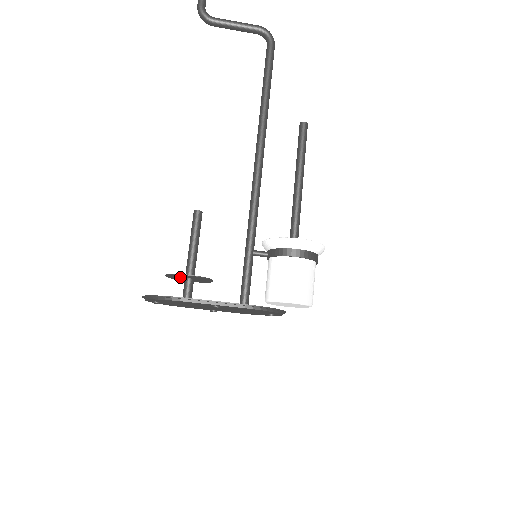
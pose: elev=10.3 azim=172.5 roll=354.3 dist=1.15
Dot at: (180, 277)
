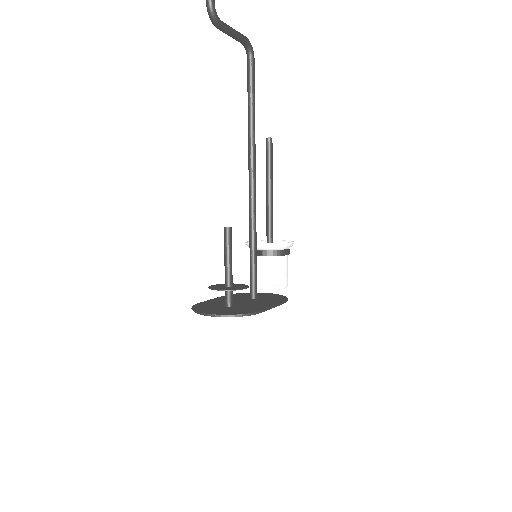
Dot at: (226, 288)
